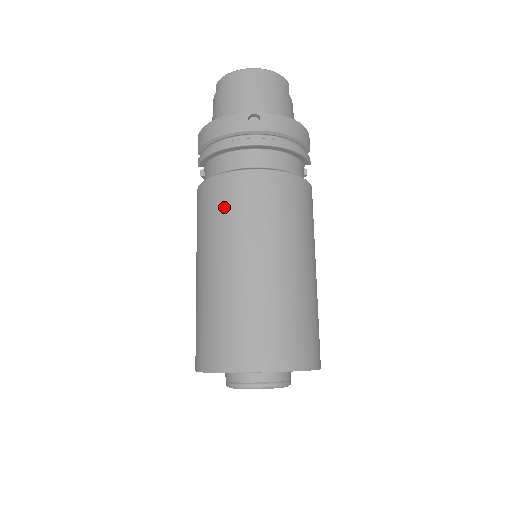
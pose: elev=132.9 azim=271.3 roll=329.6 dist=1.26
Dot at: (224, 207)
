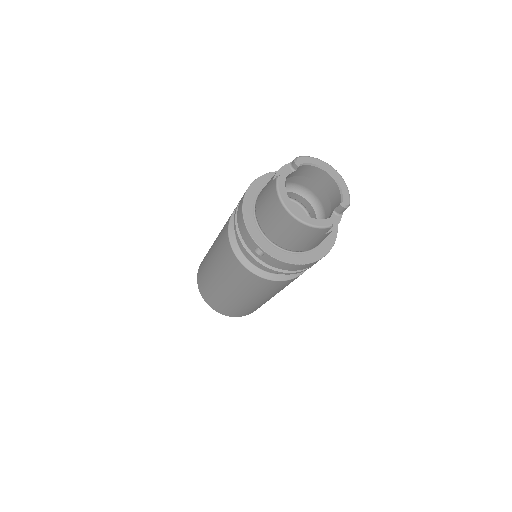
Dot at: (224, 257)
